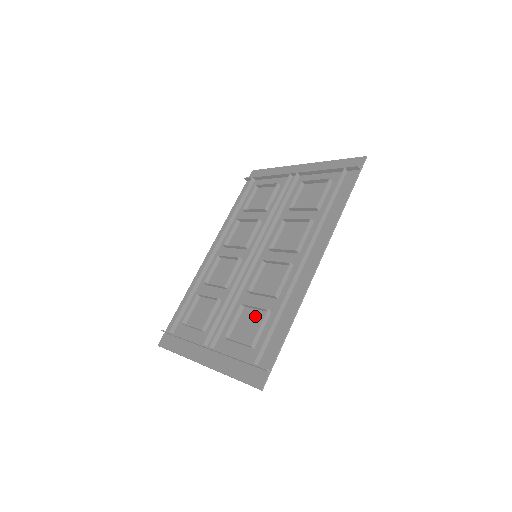
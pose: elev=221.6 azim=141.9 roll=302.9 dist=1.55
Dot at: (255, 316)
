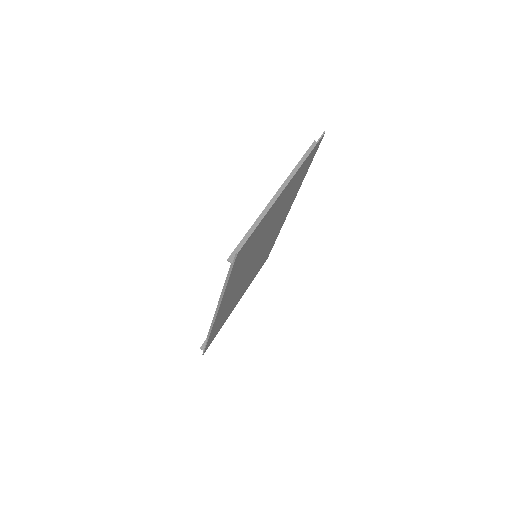
Dot at: occluded
